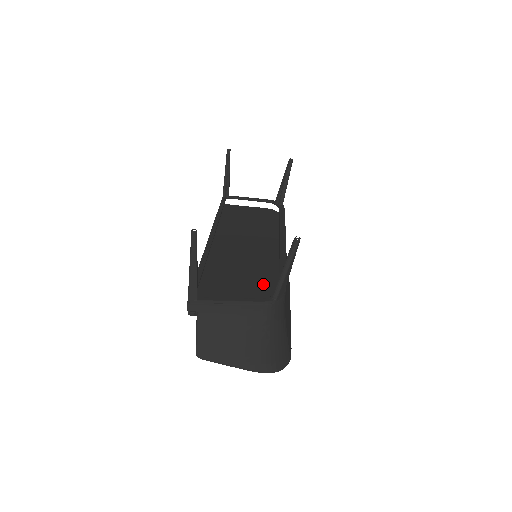
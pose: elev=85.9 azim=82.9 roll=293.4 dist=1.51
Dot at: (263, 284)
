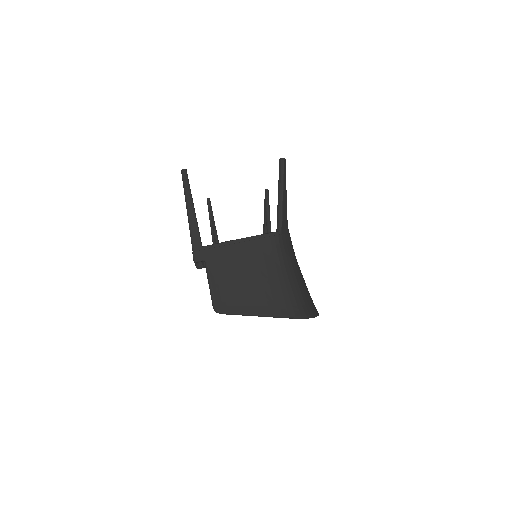
Dot at: occluded
